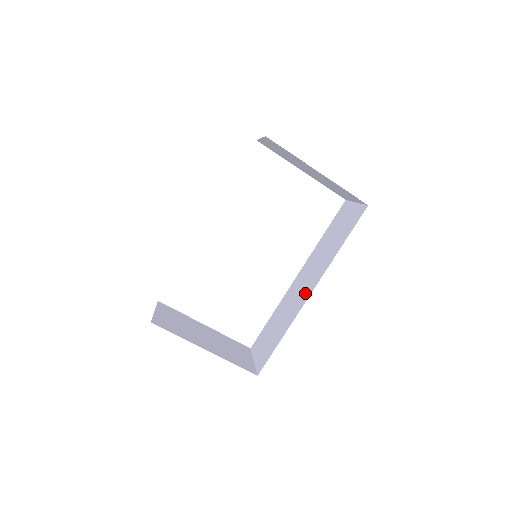
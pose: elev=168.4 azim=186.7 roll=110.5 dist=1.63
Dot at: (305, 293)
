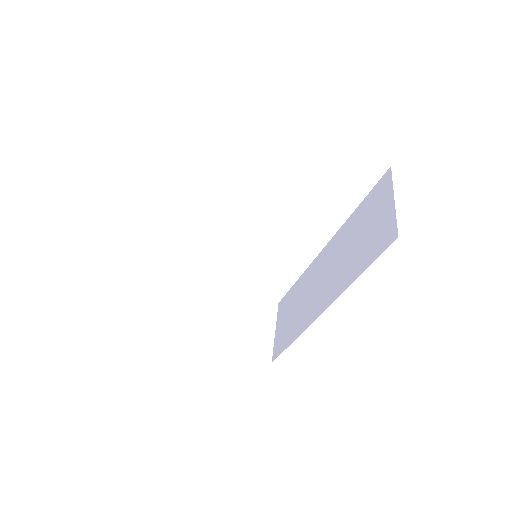
Dot at: (318, 302)
